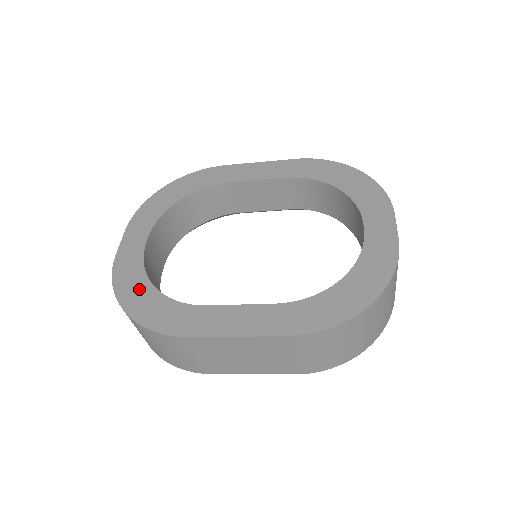
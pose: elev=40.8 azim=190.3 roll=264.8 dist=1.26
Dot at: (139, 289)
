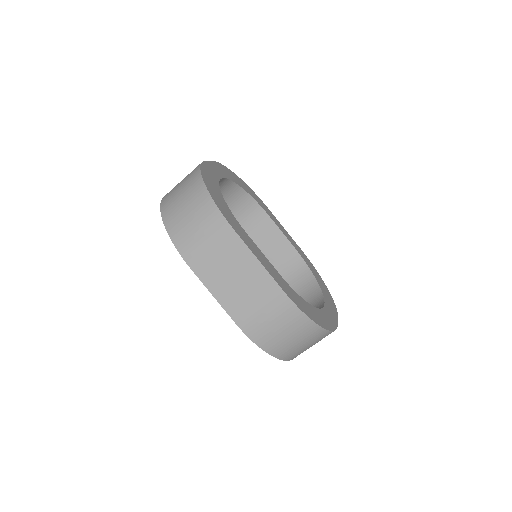
Dot at: (214, 186)
